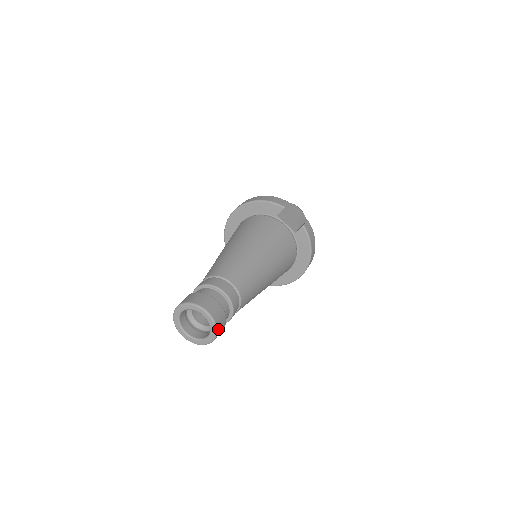
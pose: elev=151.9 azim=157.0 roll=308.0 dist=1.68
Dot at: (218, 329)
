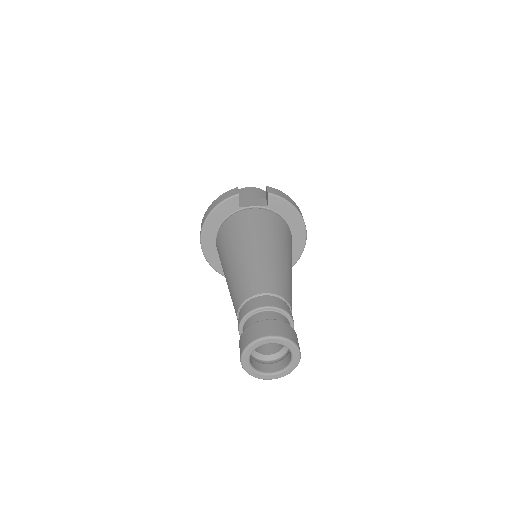
Dot at: (294, 342)
